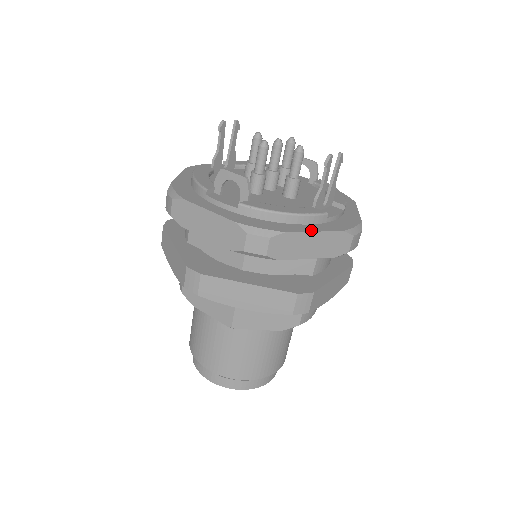
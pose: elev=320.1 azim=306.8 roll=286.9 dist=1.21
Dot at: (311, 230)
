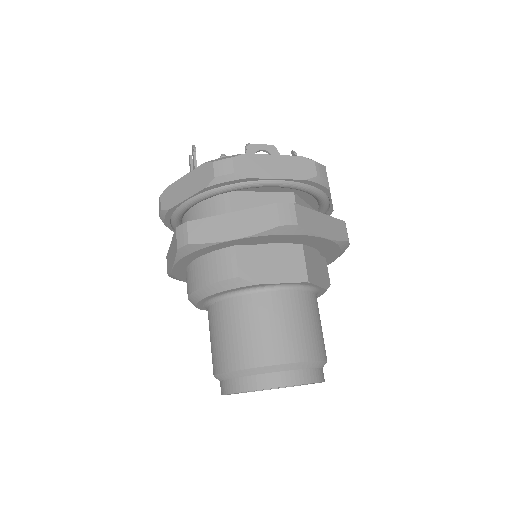
Dot at: occluded
